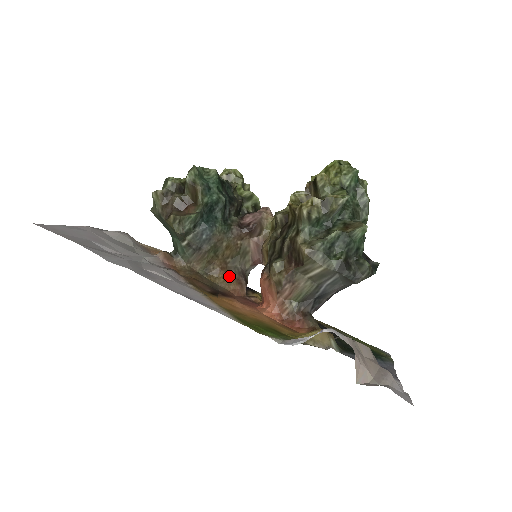
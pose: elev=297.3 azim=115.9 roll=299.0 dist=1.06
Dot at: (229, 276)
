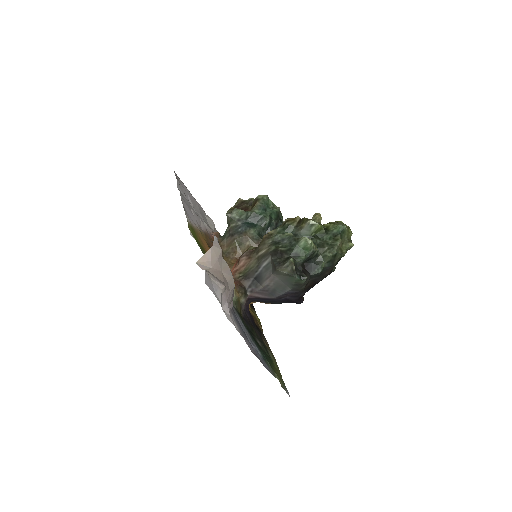
Dot at: occluded
